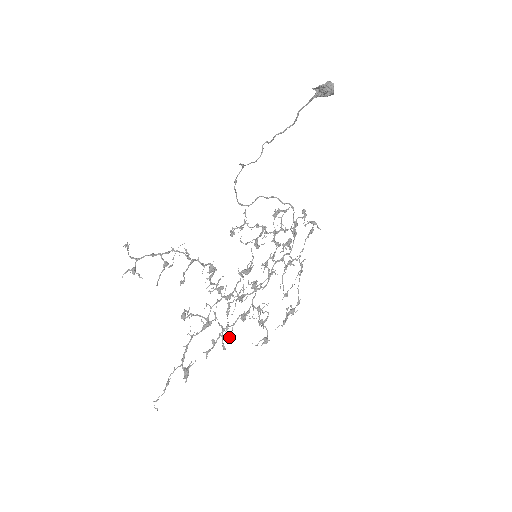
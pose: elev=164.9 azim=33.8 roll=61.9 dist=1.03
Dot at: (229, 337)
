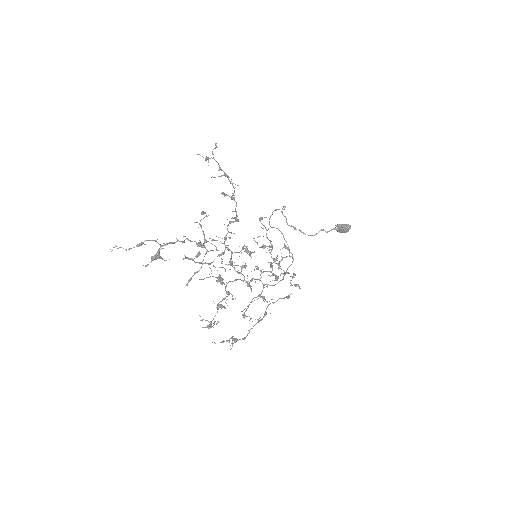
Dot at: occluded
